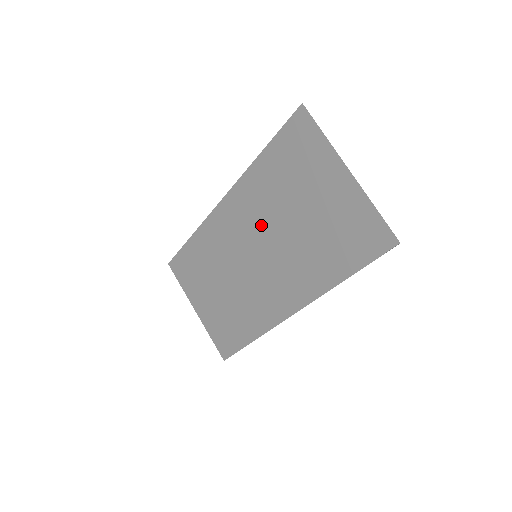
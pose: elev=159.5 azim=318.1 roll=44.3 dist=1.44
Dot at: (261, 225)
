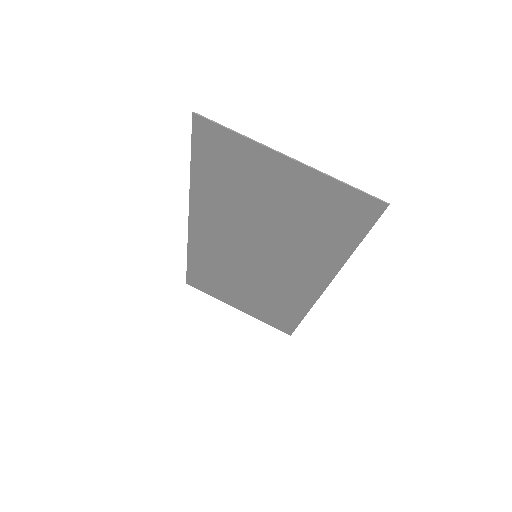
Dot at: (241, 231)
